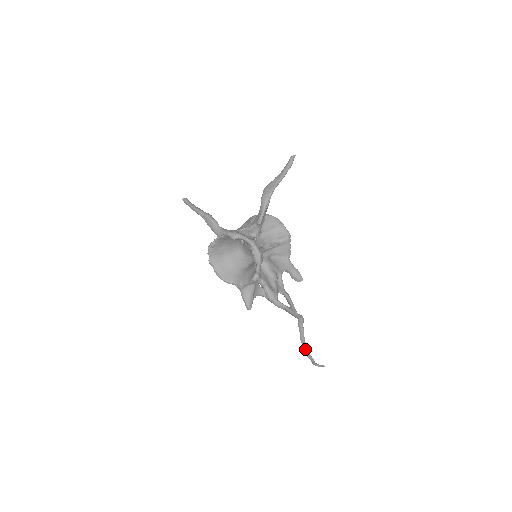
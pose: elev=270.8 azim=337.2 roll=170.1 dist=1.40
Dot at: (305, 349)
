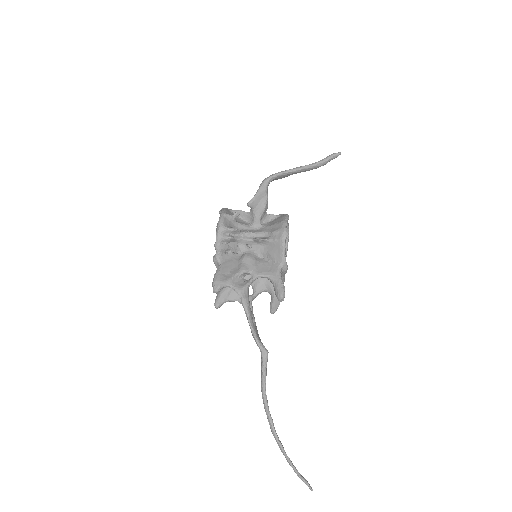
Dot at: (266, 411)
